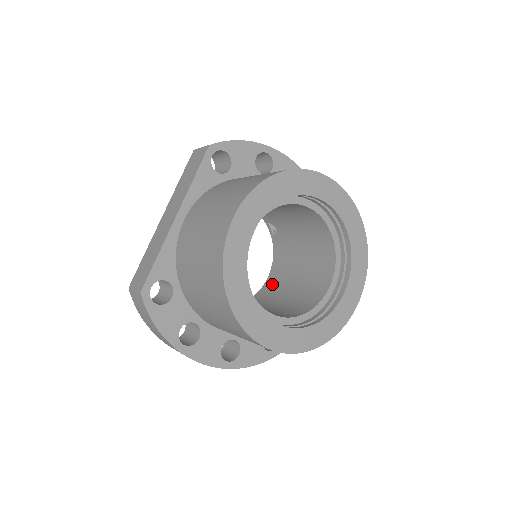
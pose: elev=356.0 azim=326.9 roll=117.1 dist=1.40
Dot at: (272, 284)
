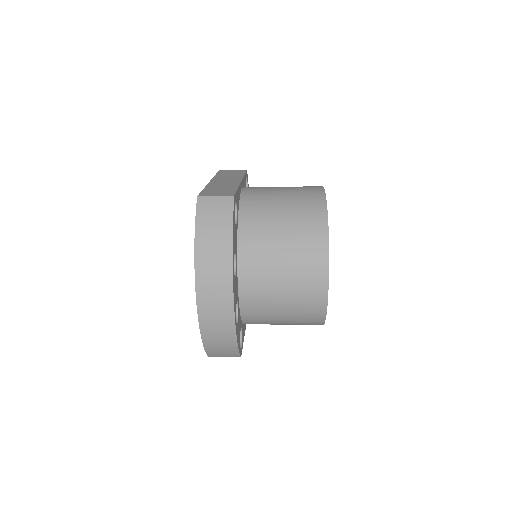
Dot at: occluded
